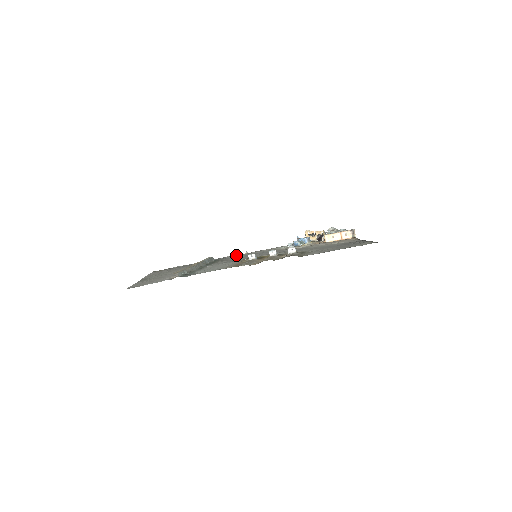
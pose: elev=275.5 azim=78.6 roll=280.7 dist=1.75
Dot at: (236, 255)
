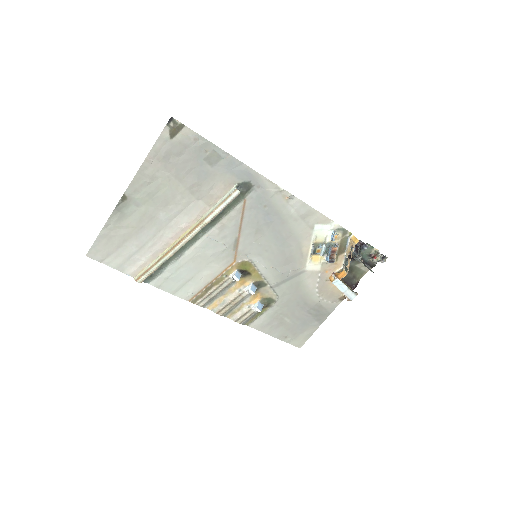
Dot at: (274, 196)
